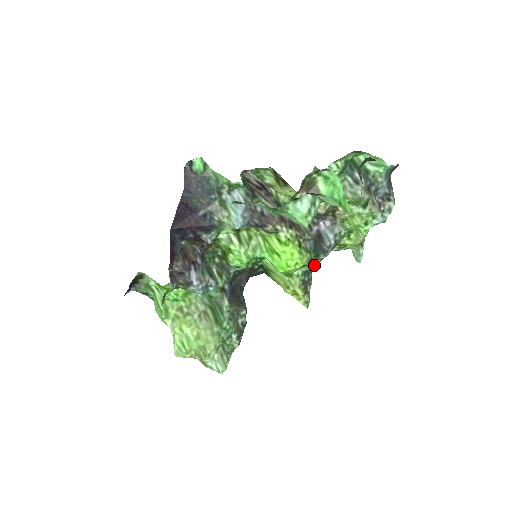
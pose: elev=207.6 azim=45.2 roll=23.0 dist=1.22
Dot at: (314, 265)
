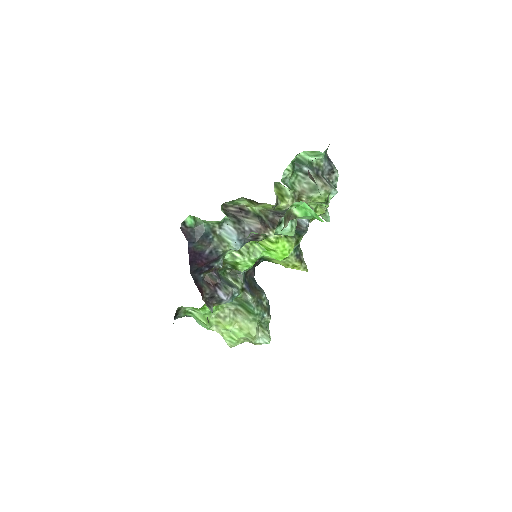
Dot at: occluded
